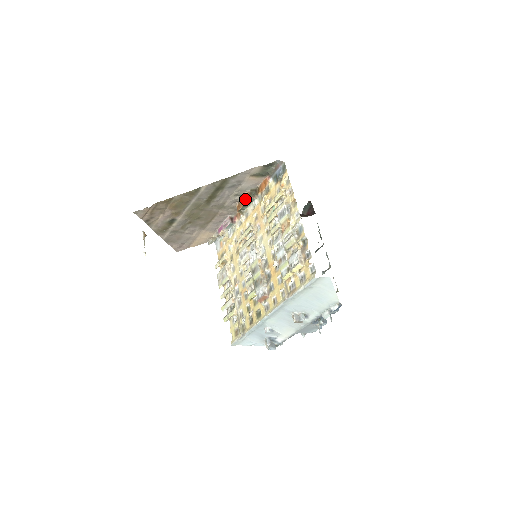
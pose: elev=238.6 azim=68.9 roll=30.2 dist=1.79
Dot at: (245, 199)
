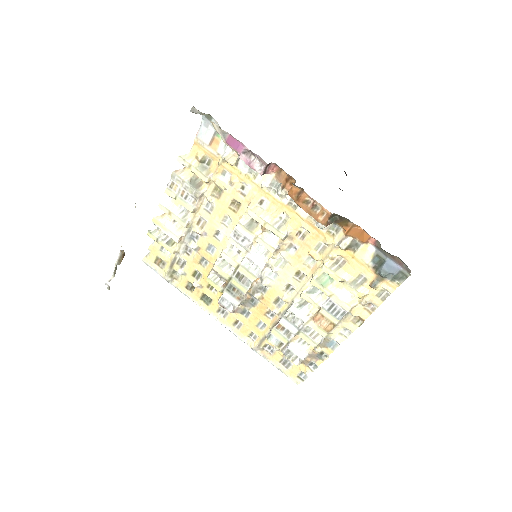
Dot at: (316, 209)
